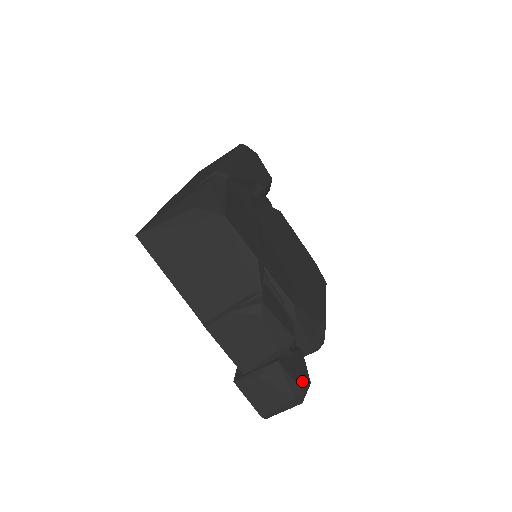
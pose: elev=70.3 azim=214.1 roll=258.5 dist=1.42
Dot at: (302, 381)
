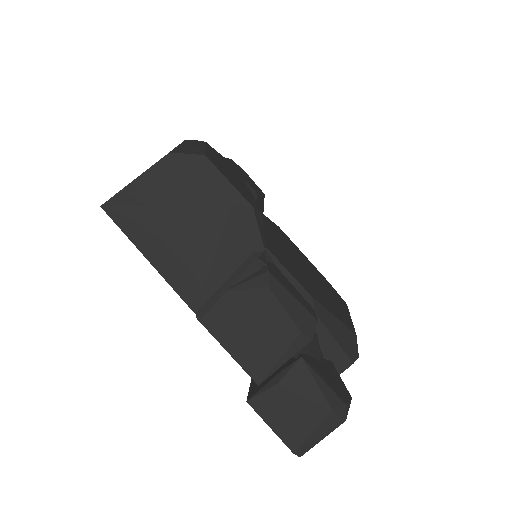
Dot at: (339, 391)
